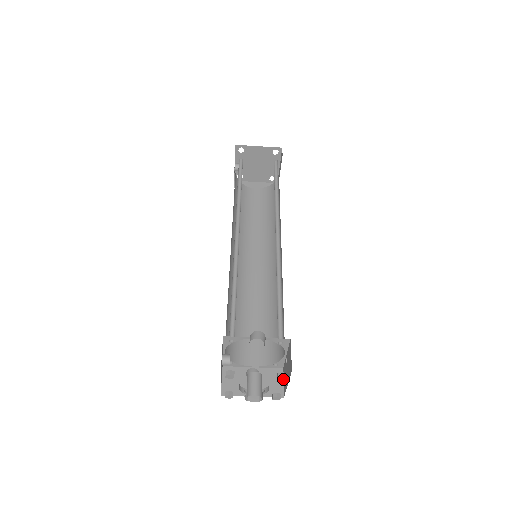
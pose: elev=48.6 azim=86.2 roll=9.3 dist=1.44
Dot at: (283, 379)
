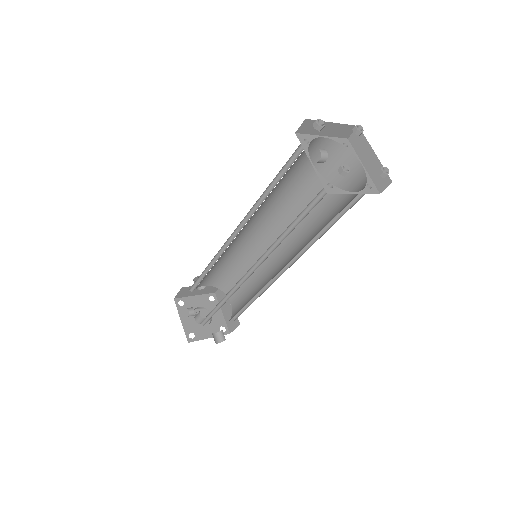
Dot at: occluded
